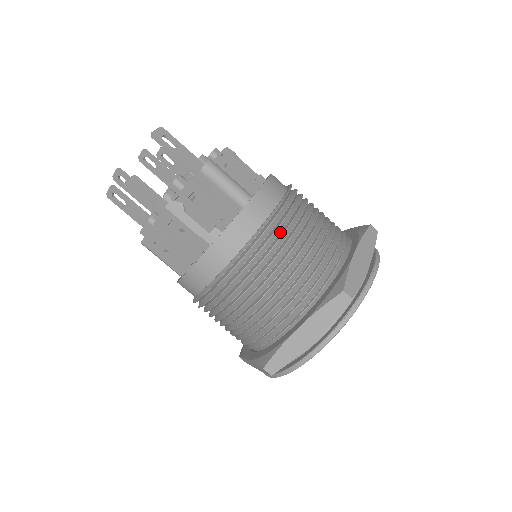
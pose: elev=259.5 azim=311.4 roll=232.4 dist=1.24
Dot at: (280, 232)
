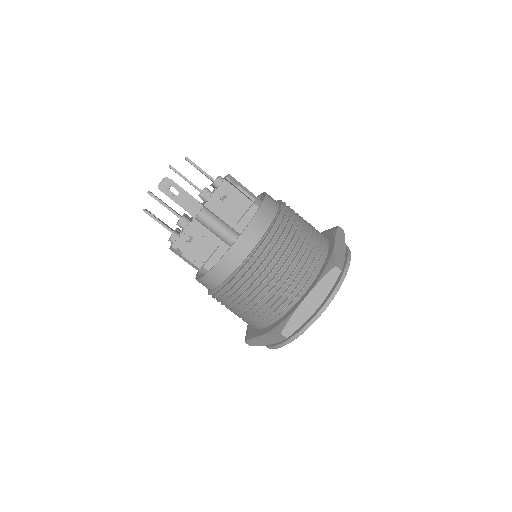
Dot at: (244, 282)
